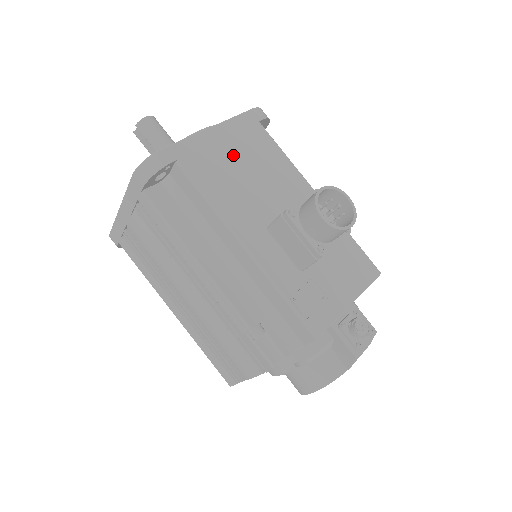
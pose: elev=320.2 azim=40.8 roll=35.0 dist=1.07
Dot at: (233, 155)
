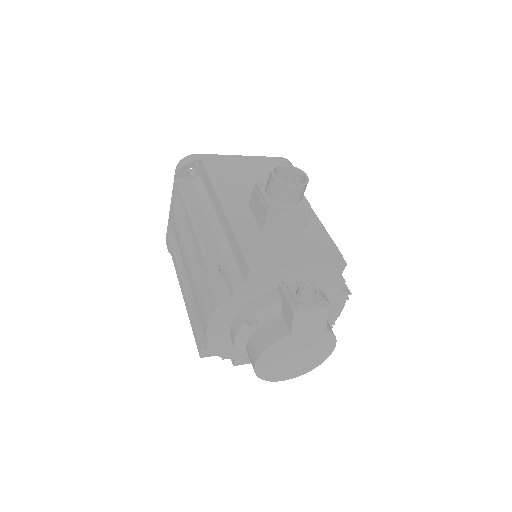
Dot at: (248, 169)
